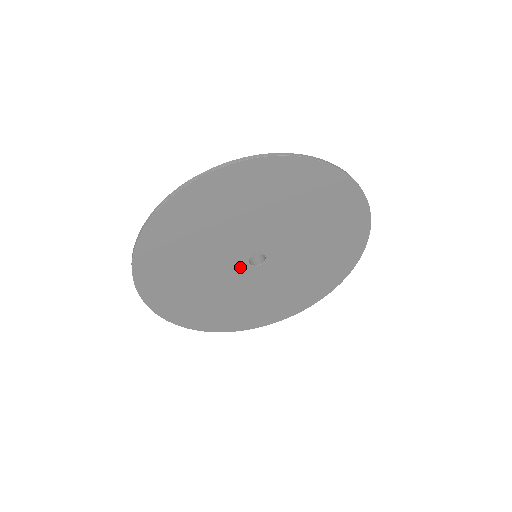
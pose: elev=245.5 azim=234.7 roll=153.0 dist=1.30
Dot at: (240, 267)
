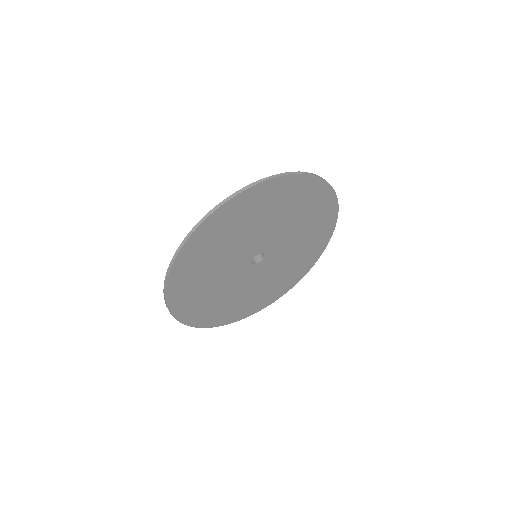
Dot at: (249, 270)
